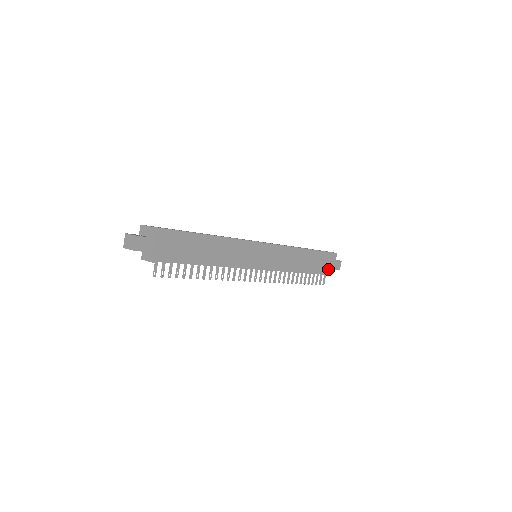
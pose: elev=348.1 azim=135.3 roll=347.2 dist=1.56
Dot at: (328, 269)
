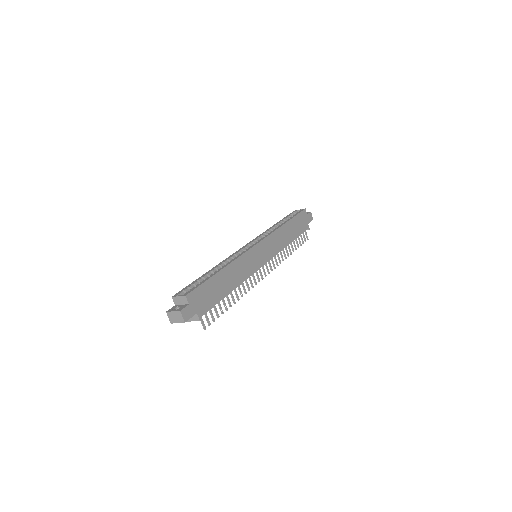
Dot at: (306, 226)
